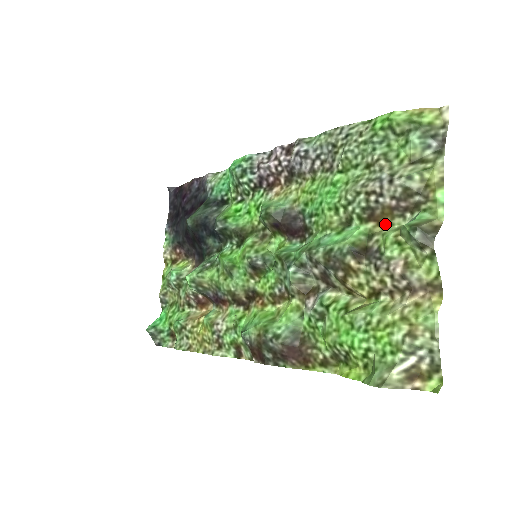
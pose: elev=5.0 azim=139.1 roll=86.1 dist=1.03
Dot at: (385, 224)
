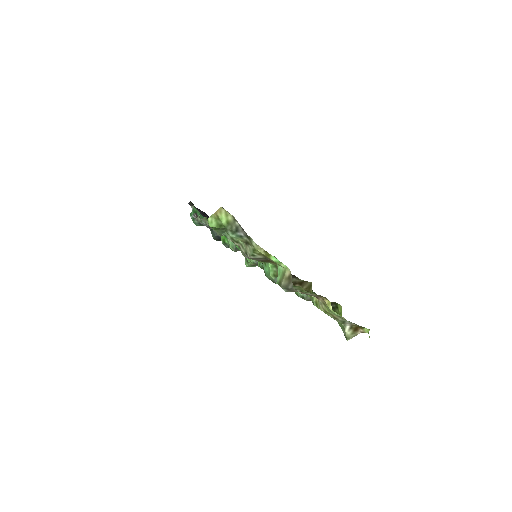
Dot at: (274, 263)
